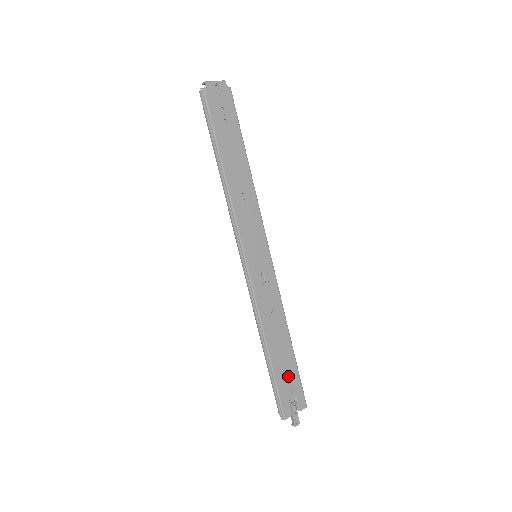
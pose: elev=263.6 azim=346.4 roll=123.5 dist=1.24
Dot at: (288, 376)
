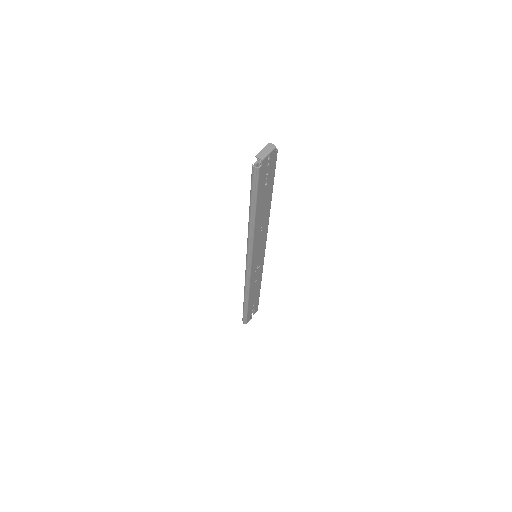
Dot at: (254, 304)
